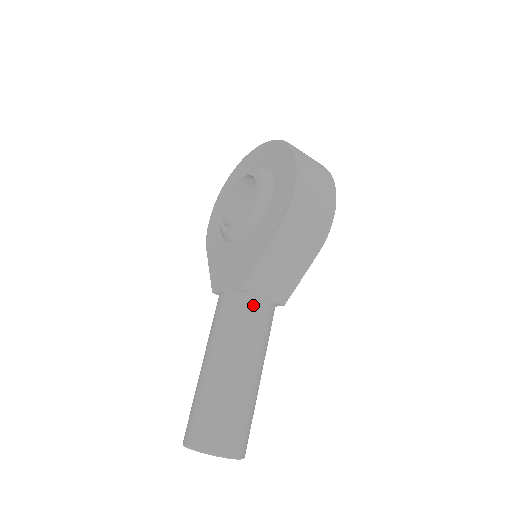
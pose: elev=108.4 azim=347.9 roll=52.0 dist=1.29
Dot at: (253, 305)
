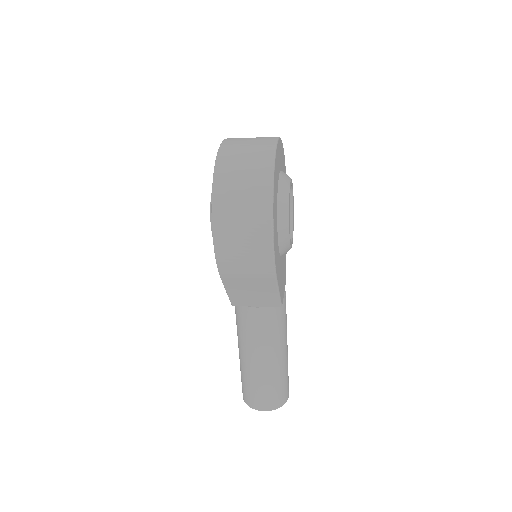
Dot at: (247, 314)
